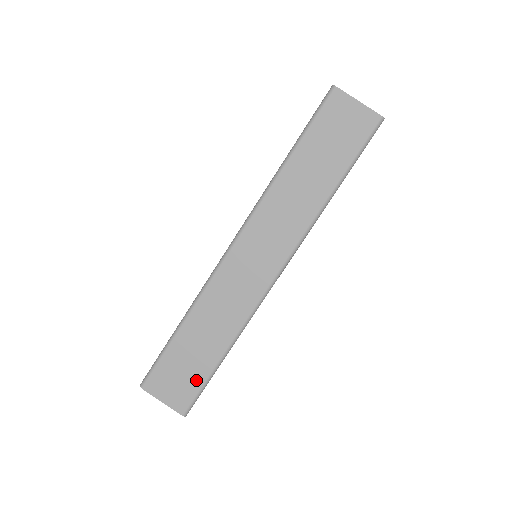
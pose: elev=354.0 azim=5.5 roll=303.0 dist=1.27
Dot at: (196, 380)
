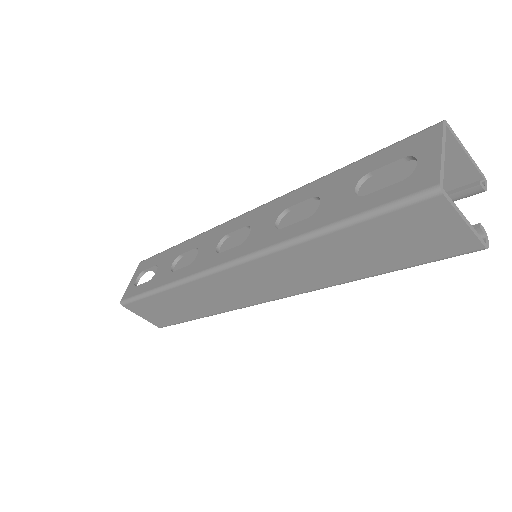
Dot at: (173, 319)
